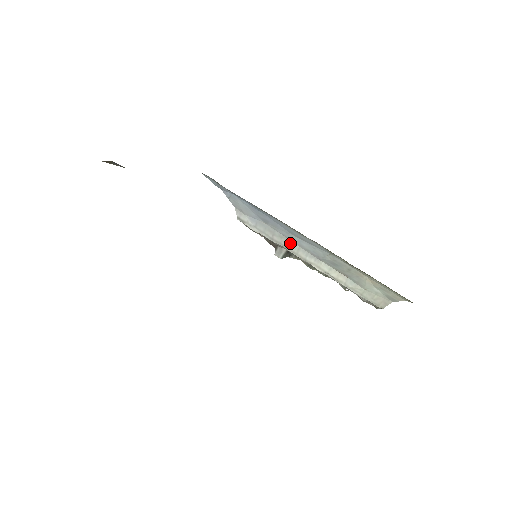
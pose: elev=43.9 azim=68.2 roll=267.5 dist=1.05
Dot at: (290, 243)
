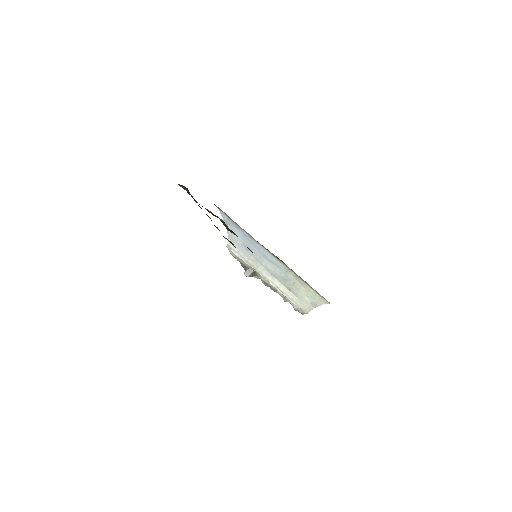
Dot at: (259, 265)
